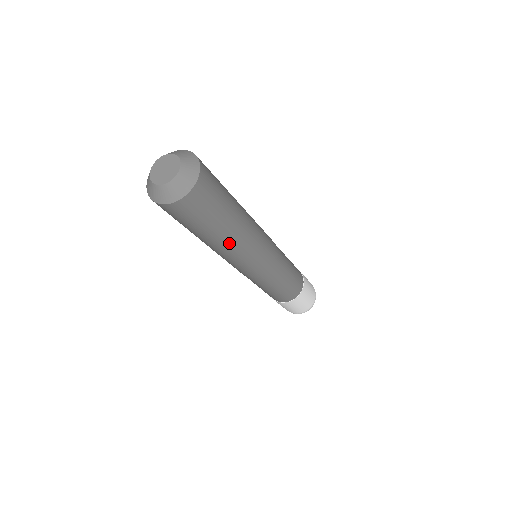
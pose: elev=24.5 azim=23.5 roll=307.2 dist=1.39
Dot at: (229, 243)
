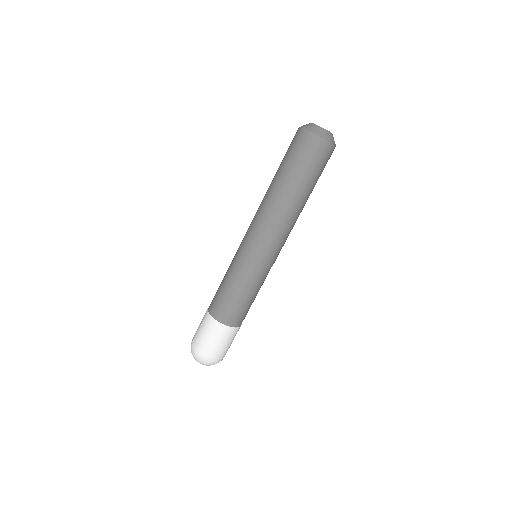
Dot at: (301, 208)
